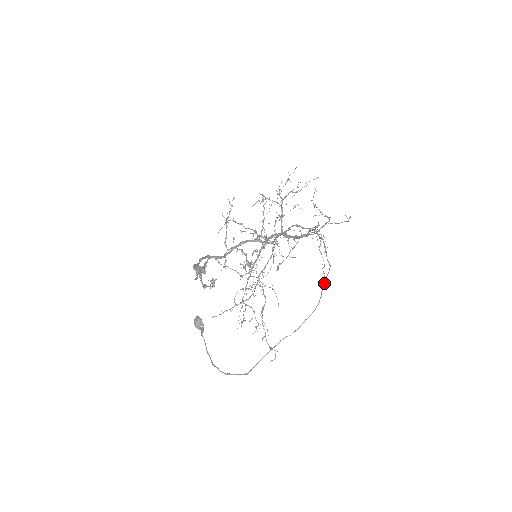
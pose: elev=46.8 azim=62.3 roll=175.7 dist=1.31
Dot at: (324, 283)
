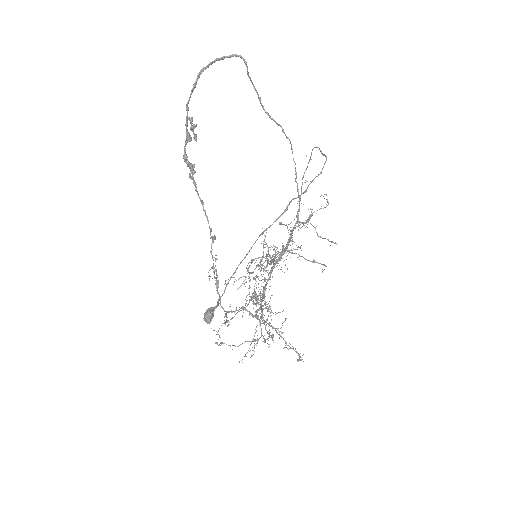
Dot at: (321, 153)
